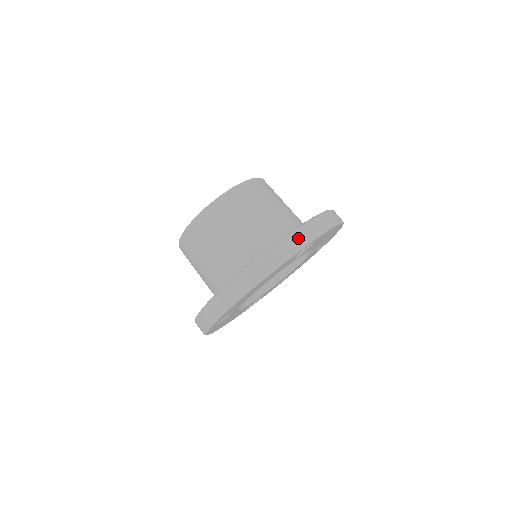
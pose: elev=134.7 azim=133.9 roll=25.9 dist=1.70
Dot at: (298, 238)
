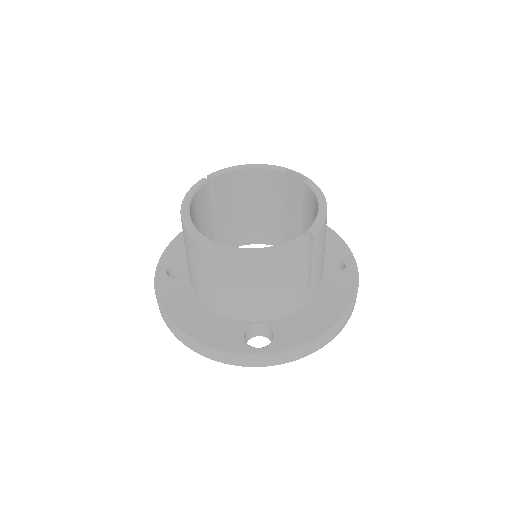
Dot at: (249, 361)
